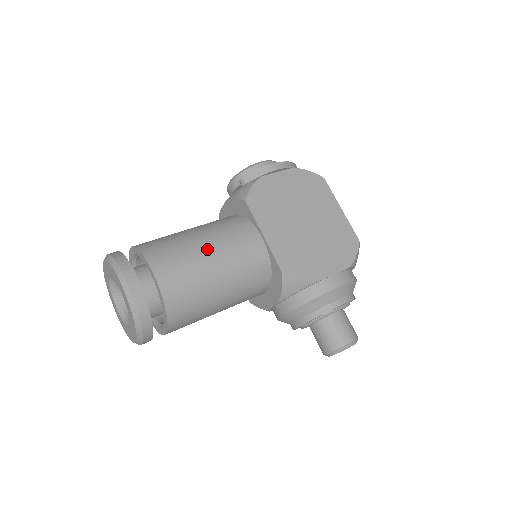
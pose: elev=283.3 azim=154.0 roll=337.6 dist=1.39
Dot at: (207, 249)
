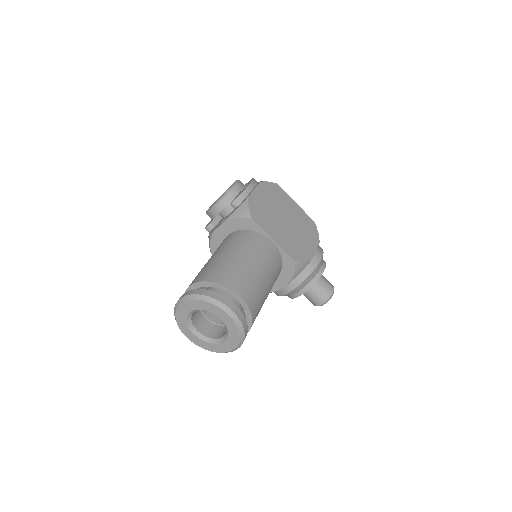
Dot at: (252, 263)
